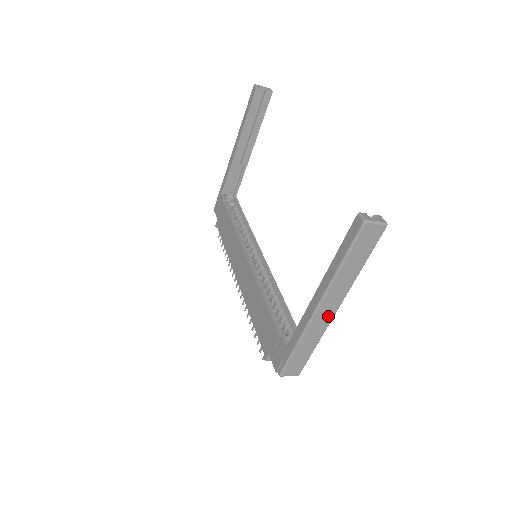
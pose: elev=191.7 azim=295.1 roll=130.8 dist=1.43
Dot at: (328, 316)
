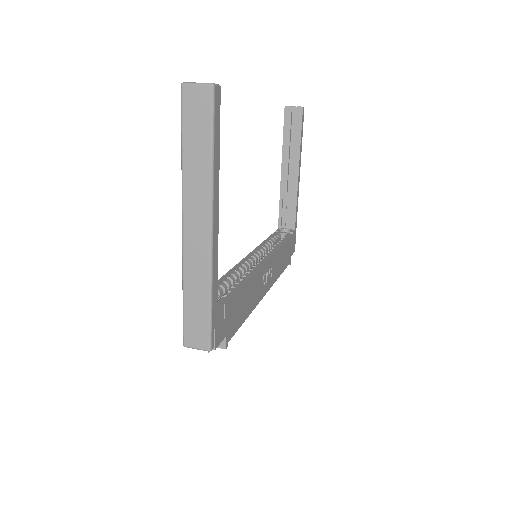
Dot at: (203, 240)
